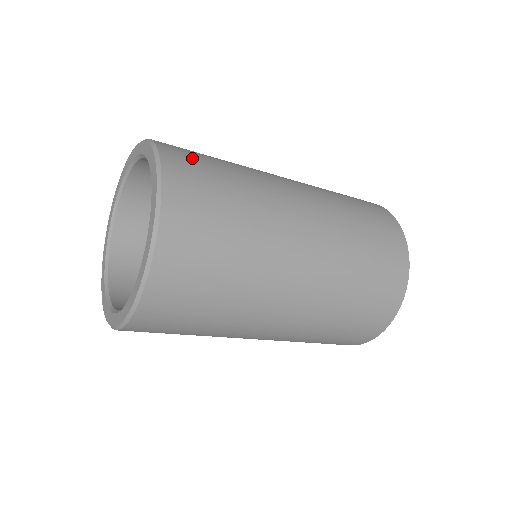
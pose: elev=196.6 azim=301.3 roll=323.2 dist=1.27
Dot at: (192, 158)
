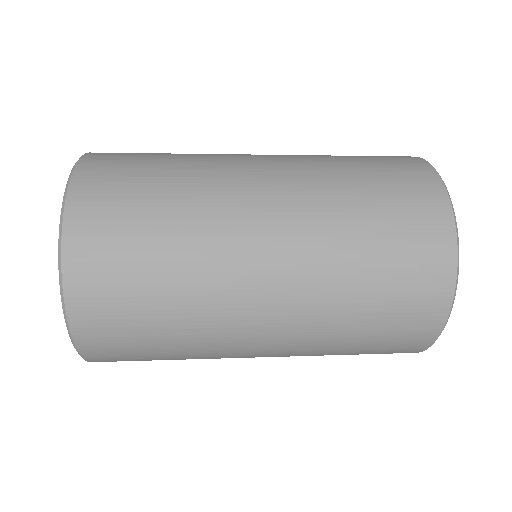
Dot at: (119, 163)
